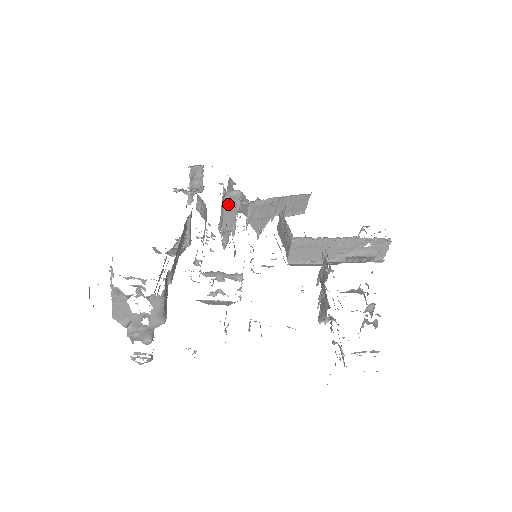
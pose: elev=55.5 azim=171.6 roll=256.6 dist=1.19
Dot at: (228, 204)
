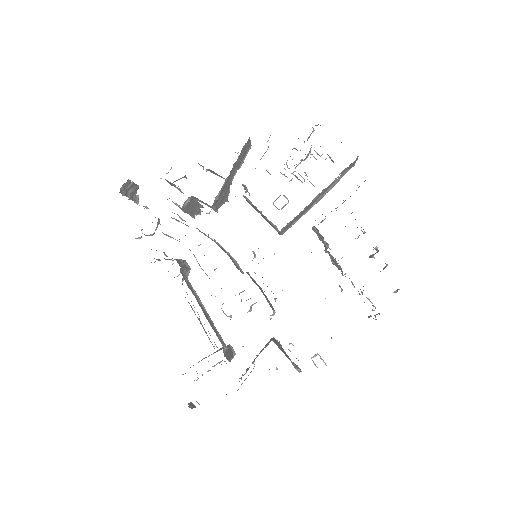
Dot at: (187, 208)
